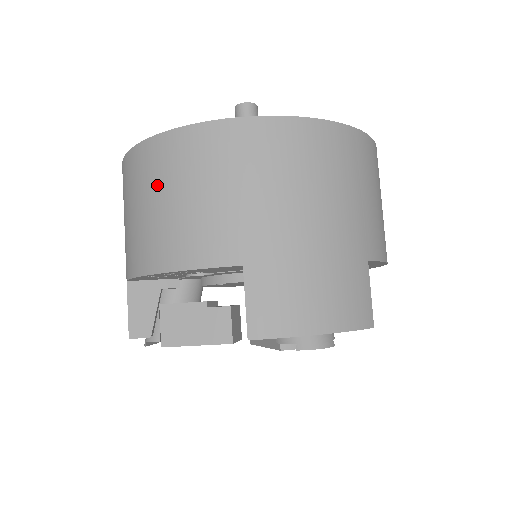
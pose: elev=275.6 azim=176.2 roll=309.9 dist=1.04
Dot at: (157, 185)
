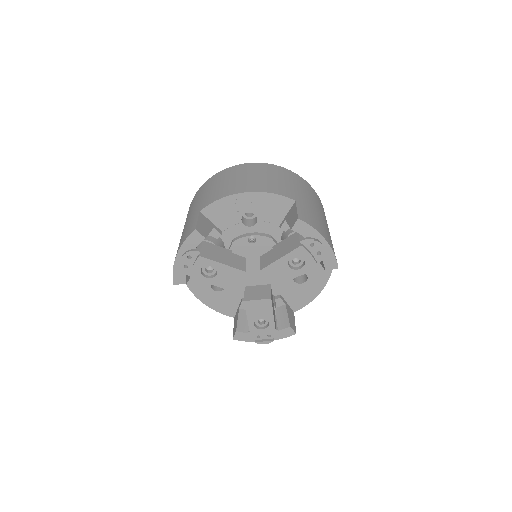
Dot at: (251, 172)
